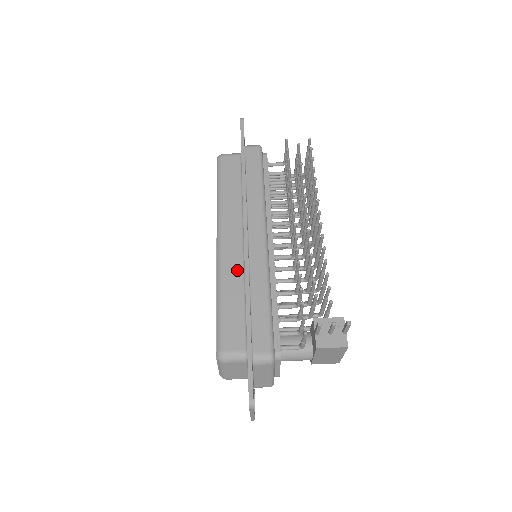
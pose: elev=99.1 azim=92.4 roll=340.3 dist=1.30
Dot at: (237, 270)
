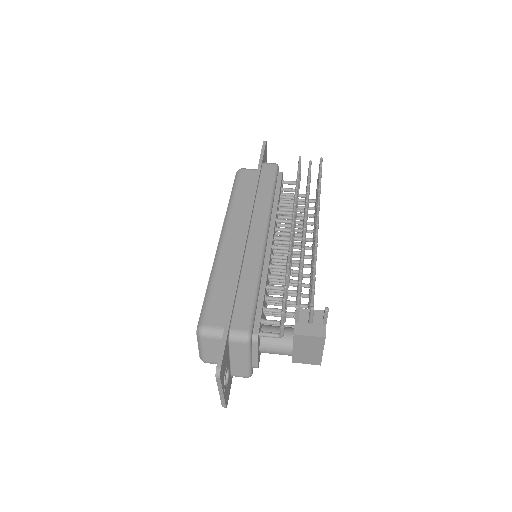
Dot at: (233, 260)
